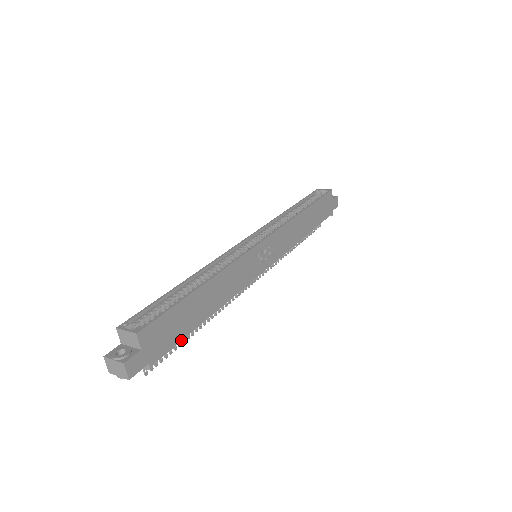
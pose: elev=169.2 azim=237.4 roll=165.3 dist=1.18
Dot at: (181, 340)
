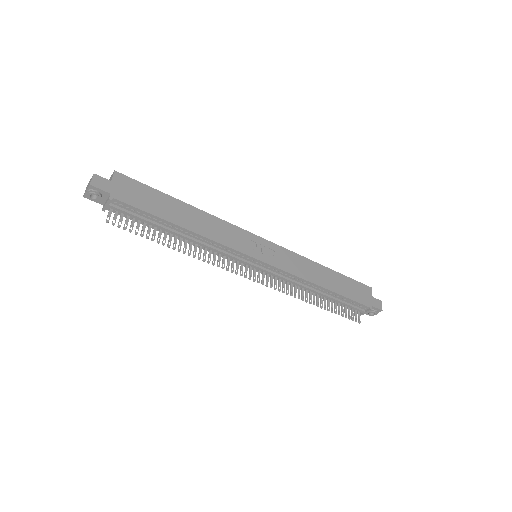
Dot at: (146, 211)
